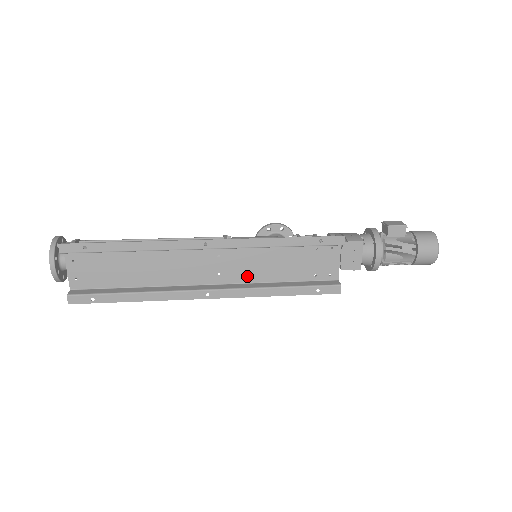
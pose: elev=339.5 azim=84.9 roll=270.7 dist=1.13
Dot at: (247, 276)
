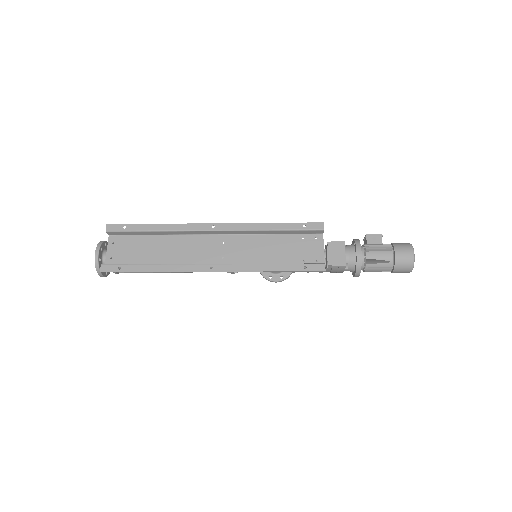
Dot at: (246, 260)
